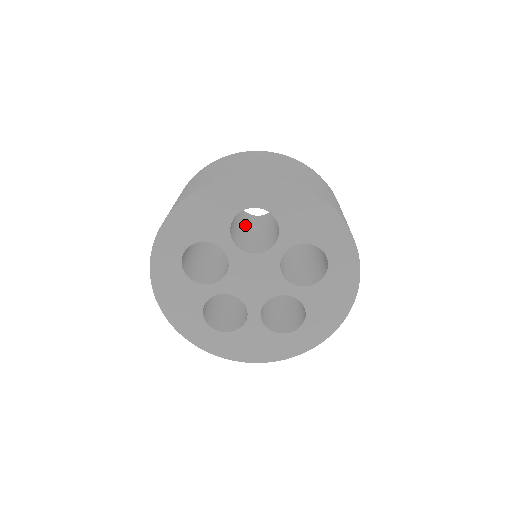
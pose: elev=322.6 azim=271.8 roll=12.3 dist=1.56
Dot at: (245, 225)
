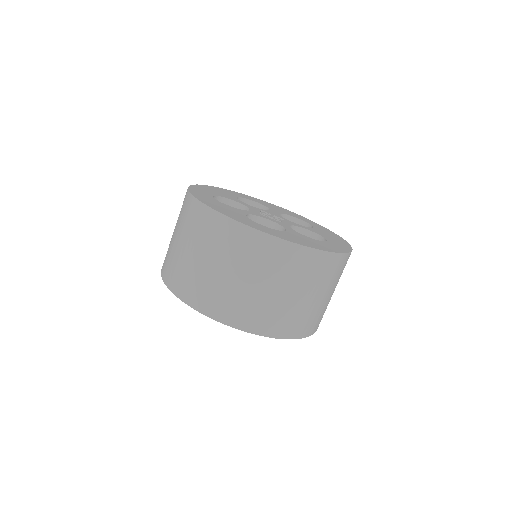
Dot at: occluded
